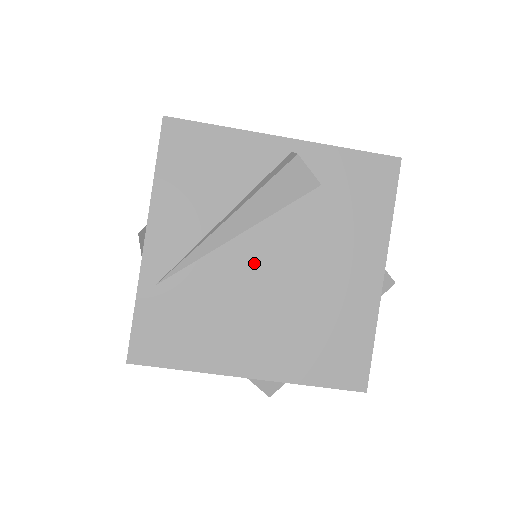
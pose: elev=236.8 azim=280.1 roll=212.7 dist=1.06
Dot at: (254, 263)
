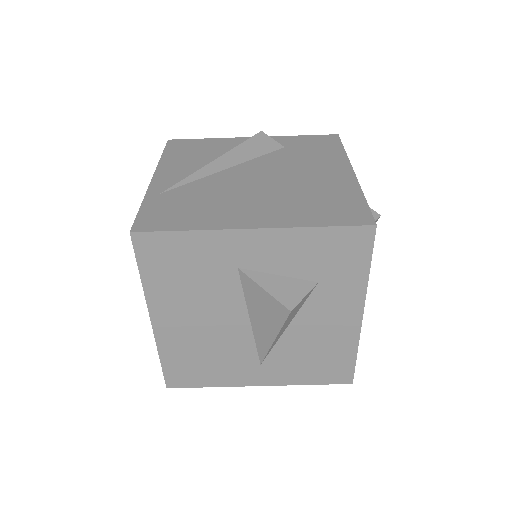
Dot at: (242, 177)
